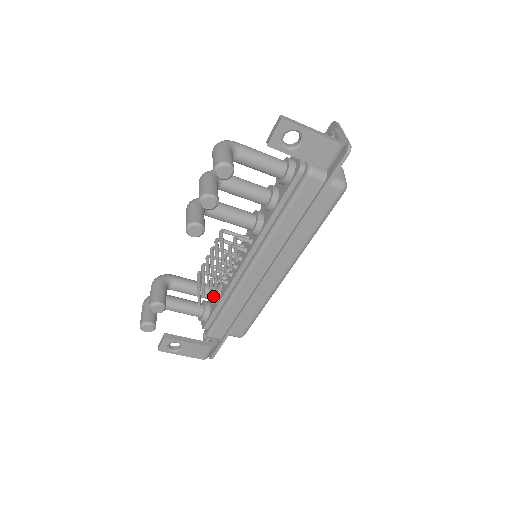
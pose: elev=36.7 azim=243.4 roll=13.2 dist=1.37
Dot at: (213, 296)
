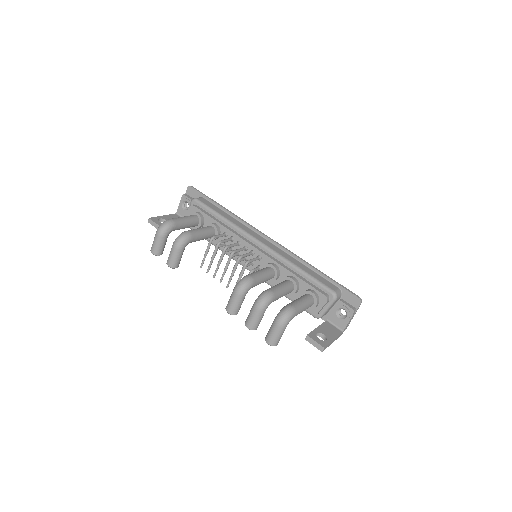
Dot at: occluded
